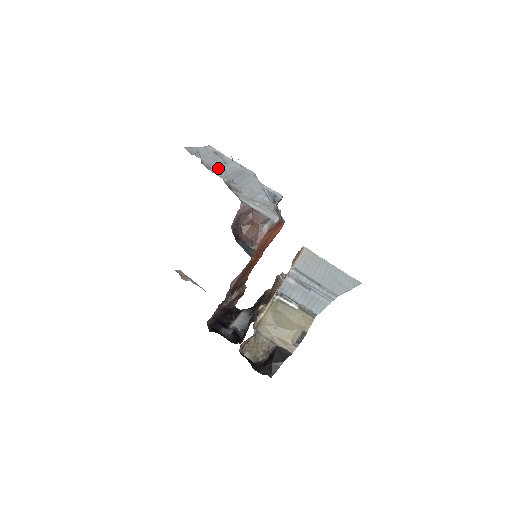
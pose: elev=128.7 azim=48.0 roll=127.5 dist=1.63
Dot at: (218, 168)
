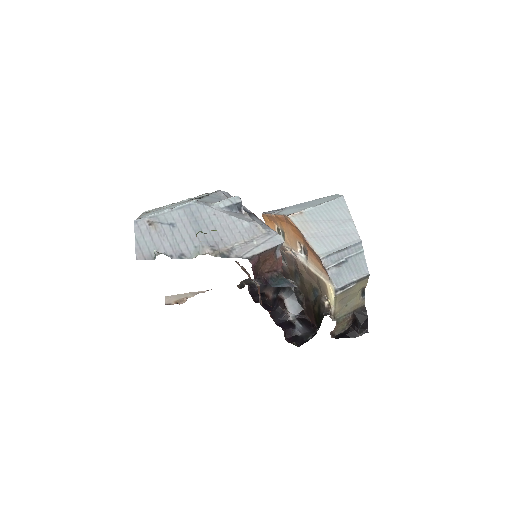
Dot at: (183, 243)
